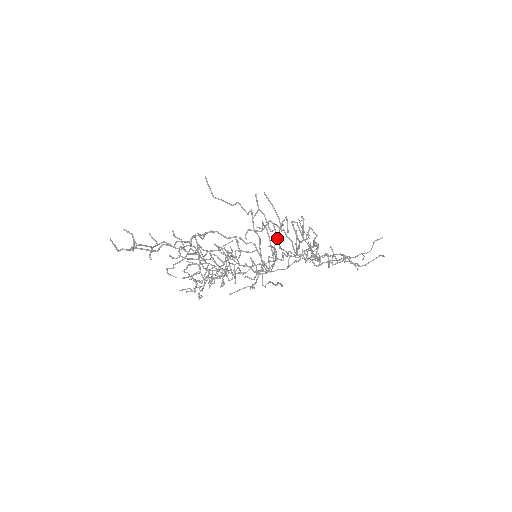
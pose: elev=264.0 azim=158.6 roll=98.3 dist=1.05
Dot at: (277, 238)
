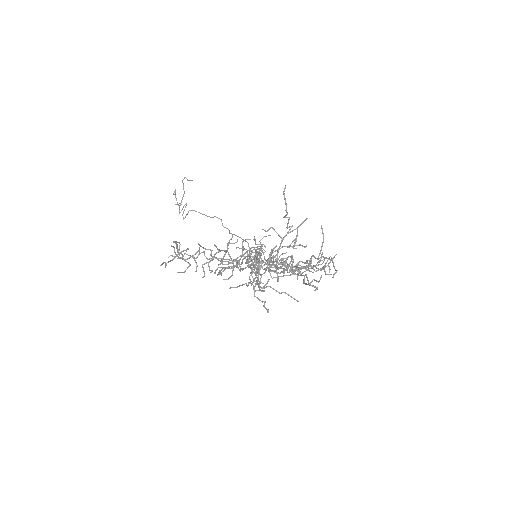
Dot at: occluded
